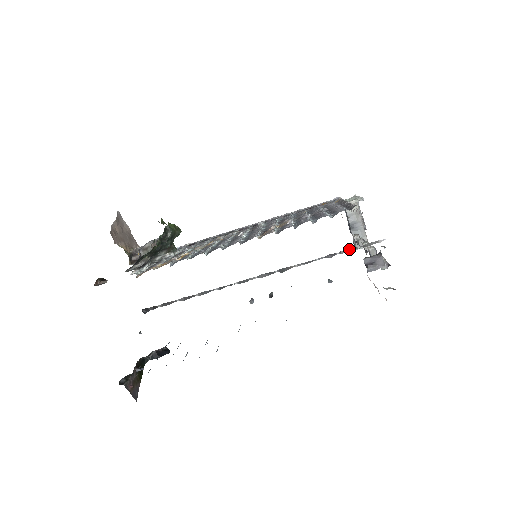
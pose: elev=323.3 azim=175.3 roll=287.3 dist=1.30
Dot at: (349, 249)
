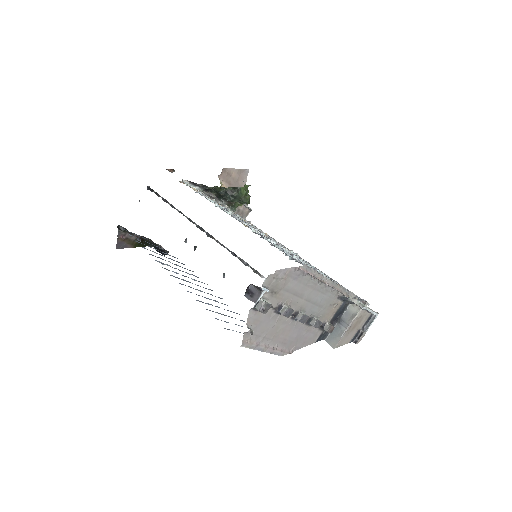
Dot at: (245, 262)
